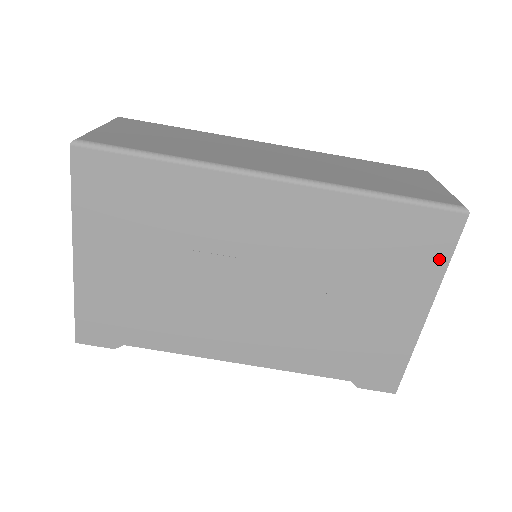
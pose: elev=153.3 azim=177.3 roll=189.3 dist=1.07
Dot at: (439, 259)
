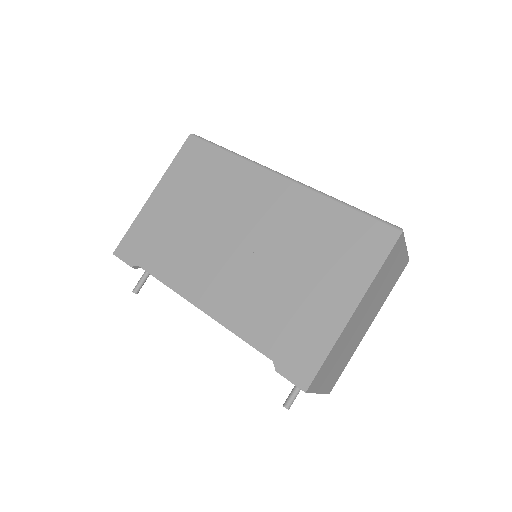
Dot at: (373, 262)
